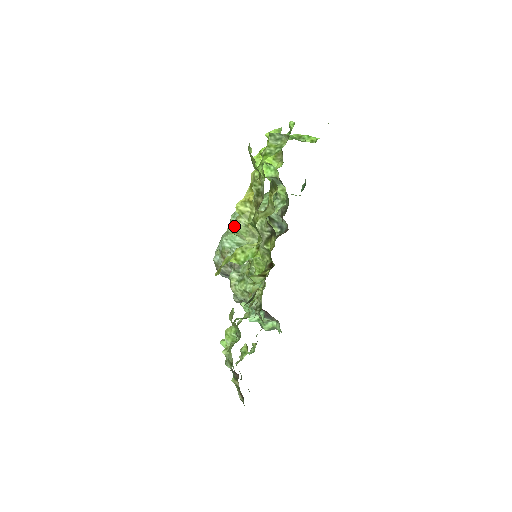
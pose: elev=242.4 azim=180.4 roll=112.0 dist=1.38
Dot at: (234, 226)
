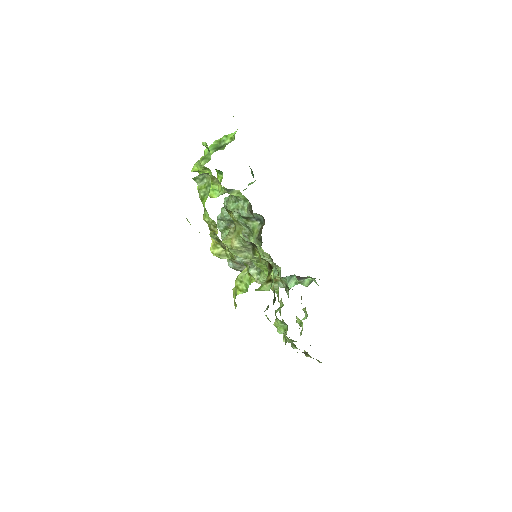
Dot at: occluded
